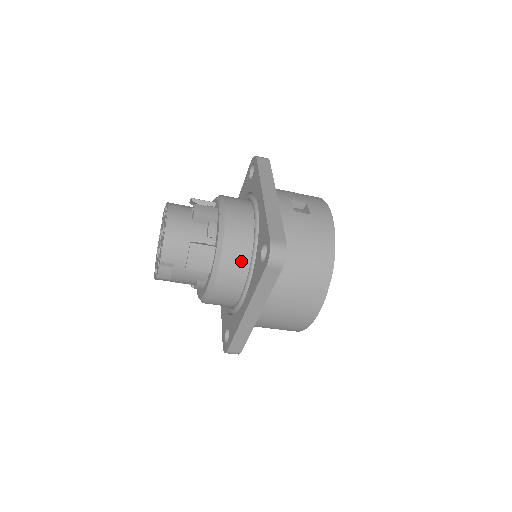
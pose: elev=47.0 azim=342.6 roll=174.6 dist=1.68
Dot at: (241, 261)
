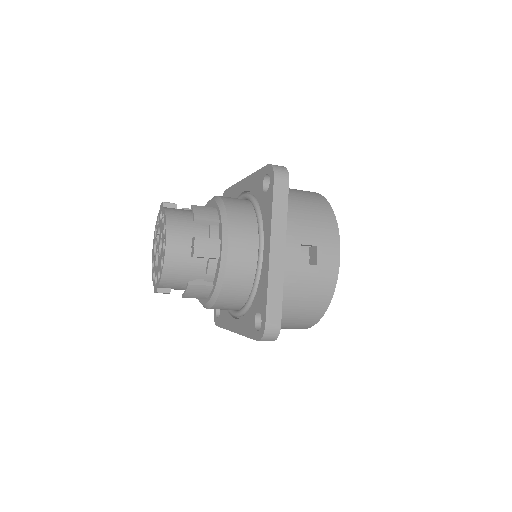
Dot at: (237, 300)
